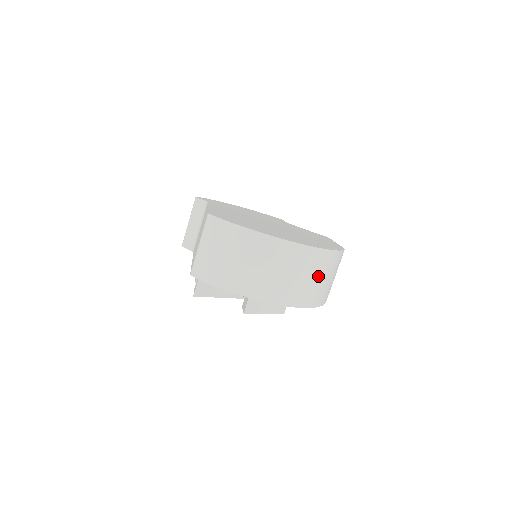
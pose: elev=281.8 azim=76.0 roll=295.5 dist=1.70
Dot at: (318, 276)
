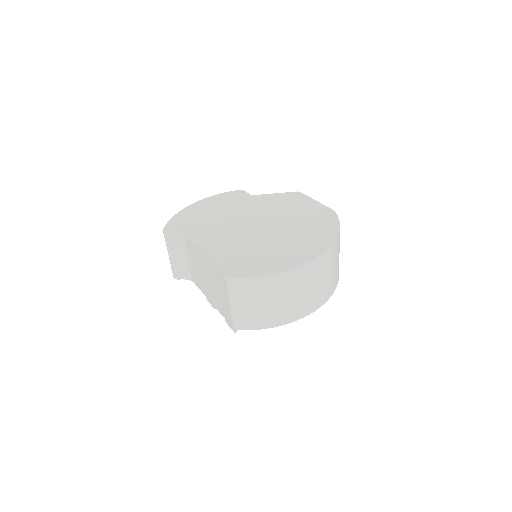
Dot at: (336, 260)
